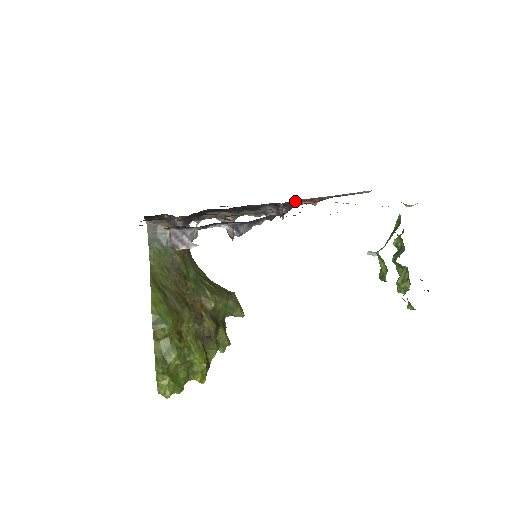
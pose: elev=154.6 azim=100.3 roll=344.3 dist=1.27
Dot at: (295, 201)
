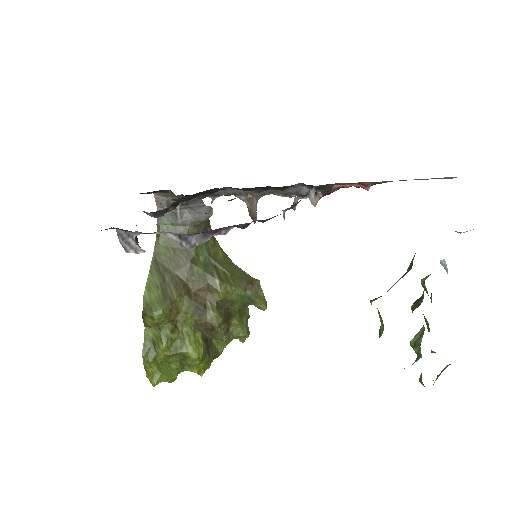
Dot at: (333, 184)
